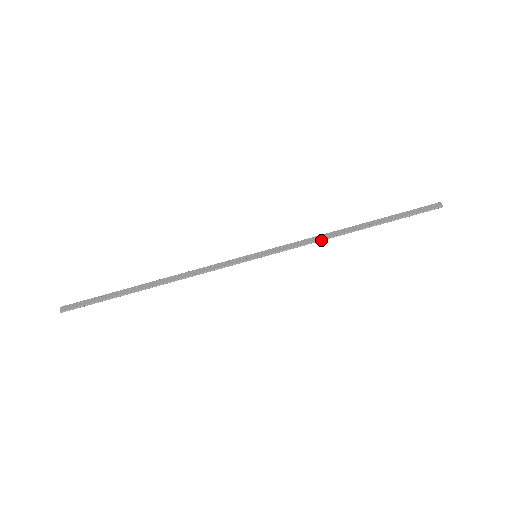
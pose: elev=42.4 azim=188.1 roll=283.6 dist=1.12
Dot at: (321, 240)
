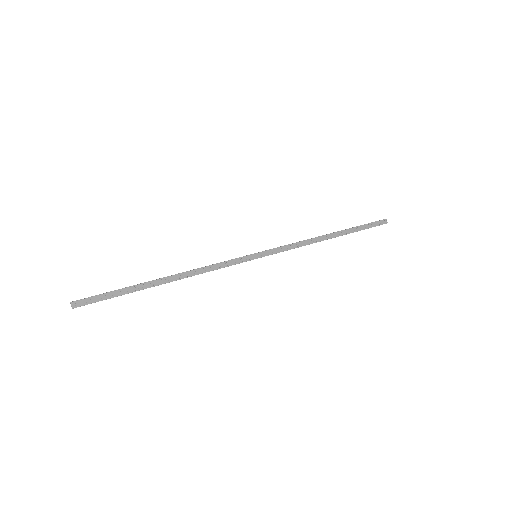
Dot at: occluded
